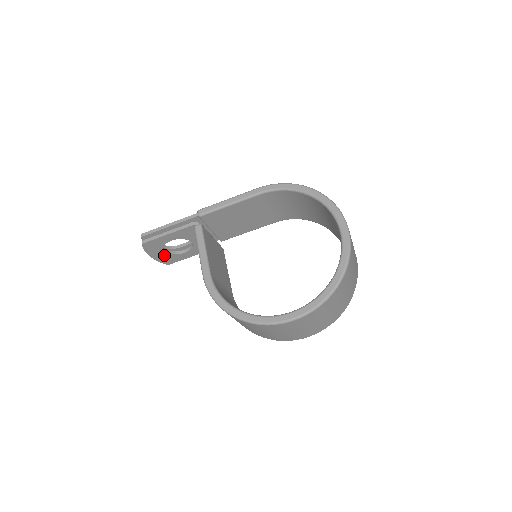
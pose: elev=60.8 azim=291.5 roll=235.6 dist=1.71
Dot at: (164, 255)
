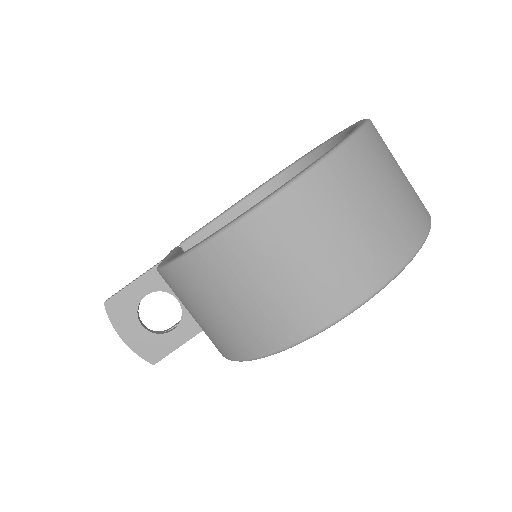
Dot at: (142, 336)
